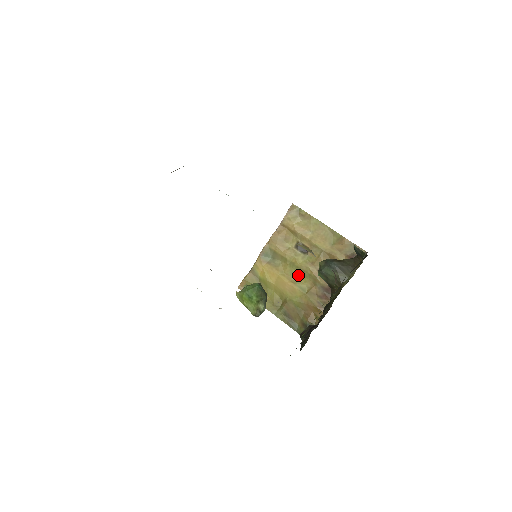
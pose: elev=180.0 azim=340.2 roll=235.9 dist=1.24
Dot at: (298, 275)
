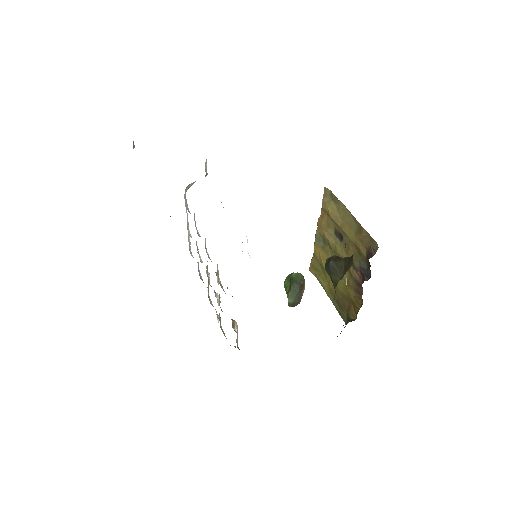
Dot at: occluded
